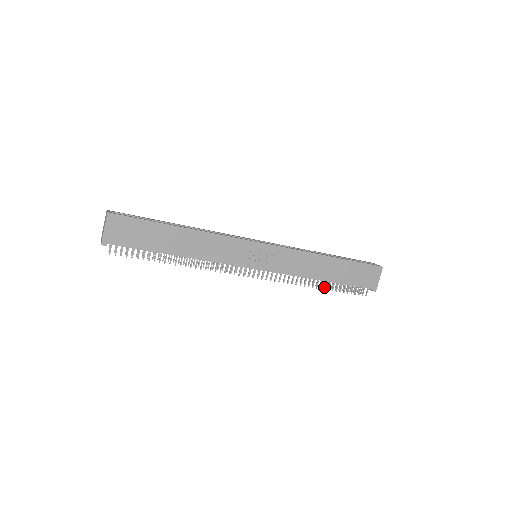
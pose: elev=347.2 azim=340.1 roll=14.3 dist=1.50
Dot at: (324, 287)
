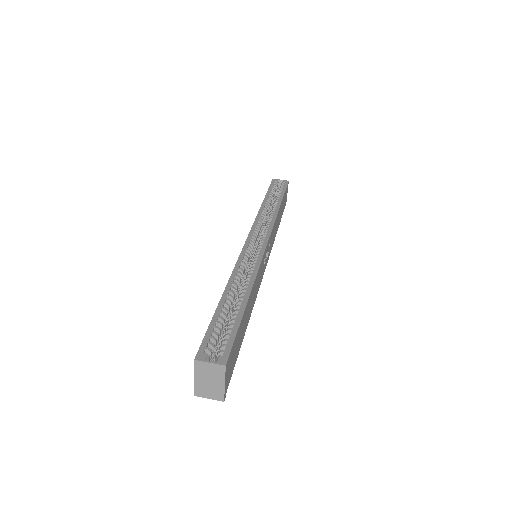
Dot at: occluded
